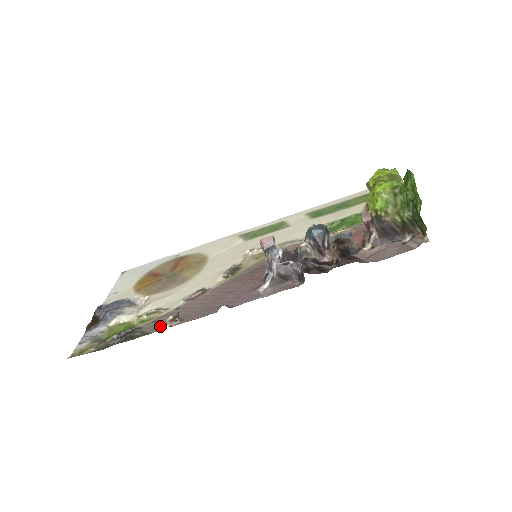
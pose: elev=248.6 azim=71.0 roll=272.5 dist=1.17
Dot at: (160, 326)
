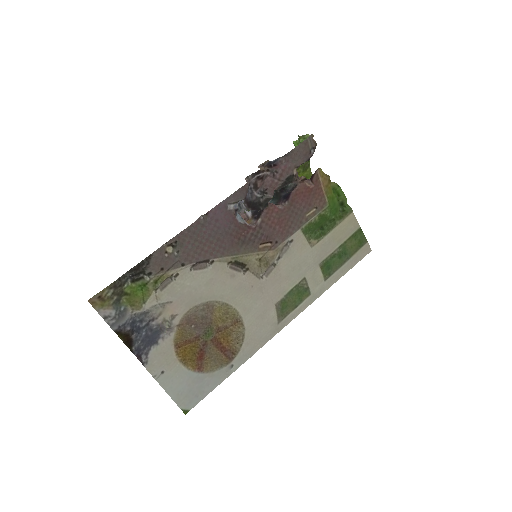
Dot at: (162, 256)
